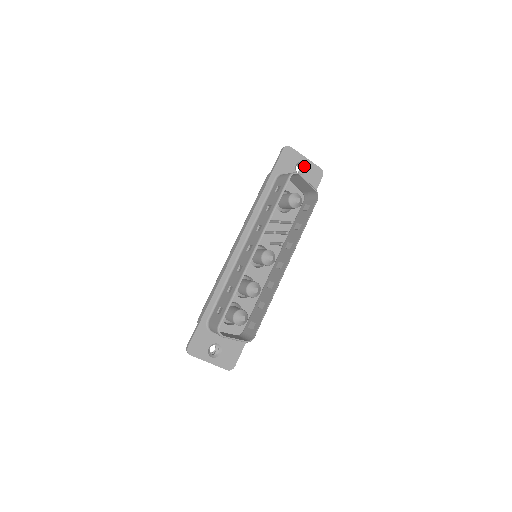
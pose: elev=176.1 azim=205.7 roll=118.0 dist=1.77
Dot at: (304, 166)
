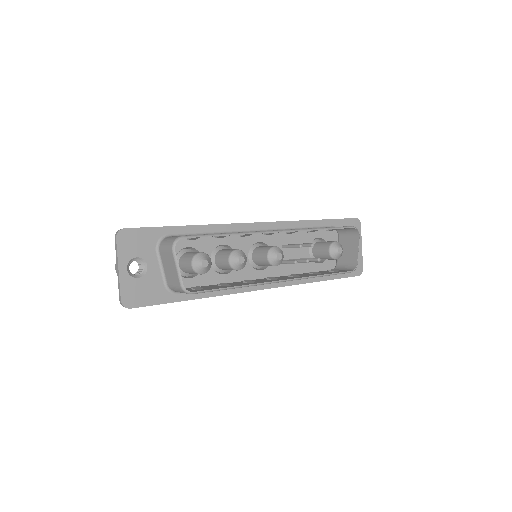
Dot at: occluded
